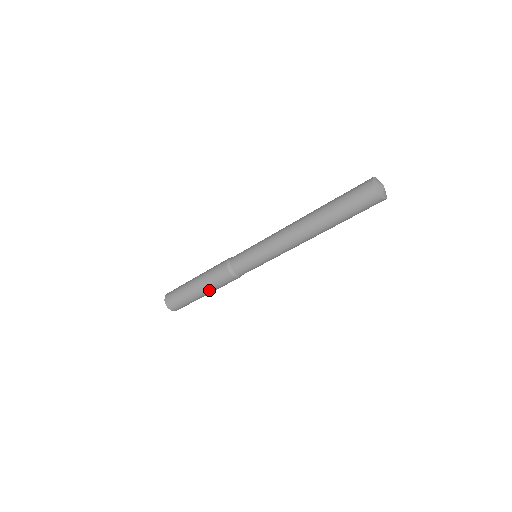
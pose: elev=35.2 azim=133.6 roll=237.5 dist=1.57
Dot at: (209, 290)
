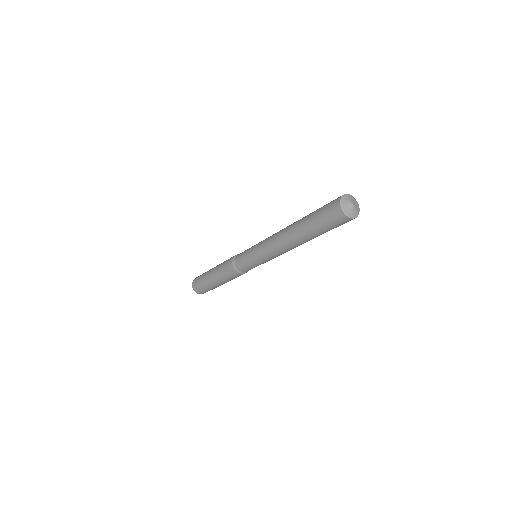
Dot at: (222, 281)
